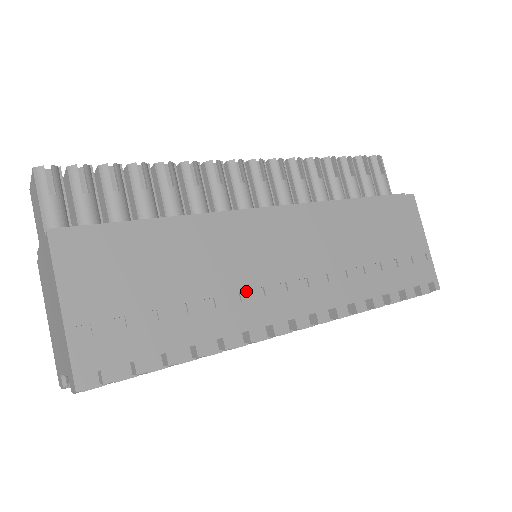
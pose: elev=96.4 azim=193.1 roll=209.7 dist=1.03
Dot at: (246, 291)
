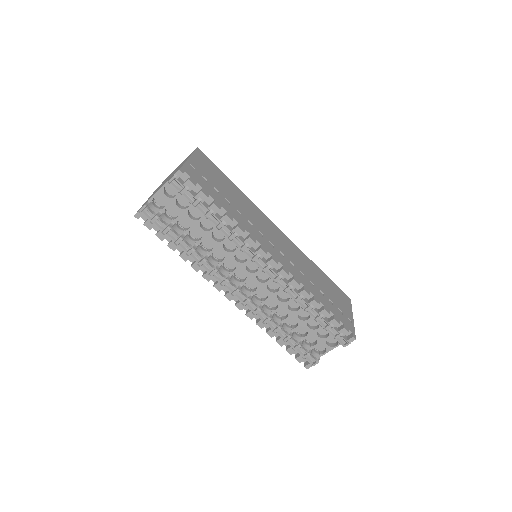
Dot at: (255, 227)
